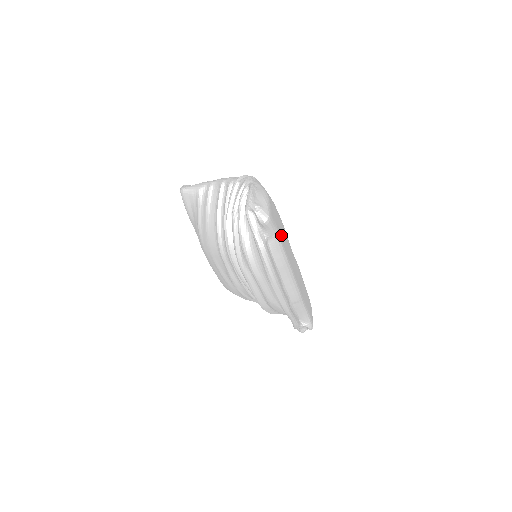
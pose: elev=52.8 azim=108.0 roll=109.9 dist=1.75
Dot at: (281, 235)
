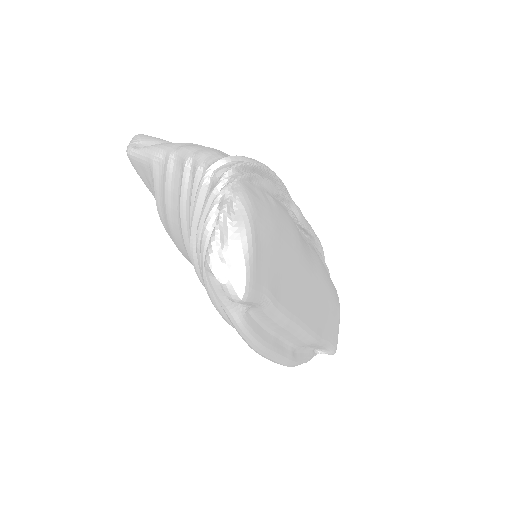
Dot at: (280, 286)
